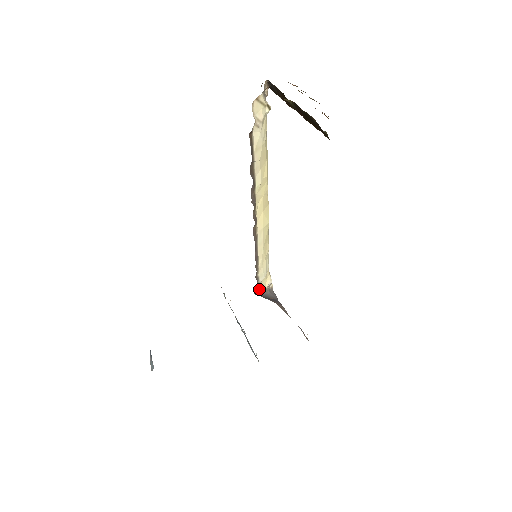
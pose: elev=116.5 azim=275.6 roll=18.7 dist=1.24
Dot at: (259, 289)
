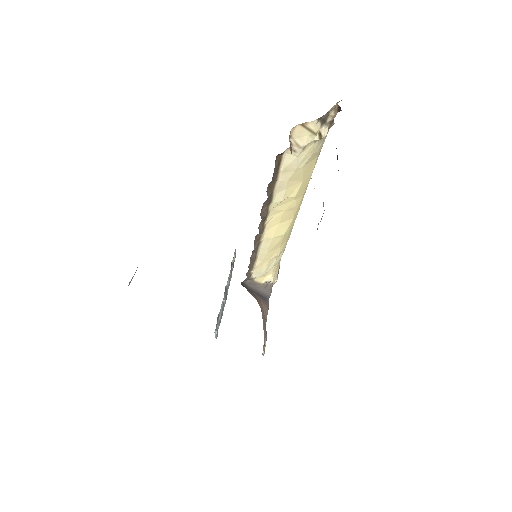
Dot at: (251, 282)
